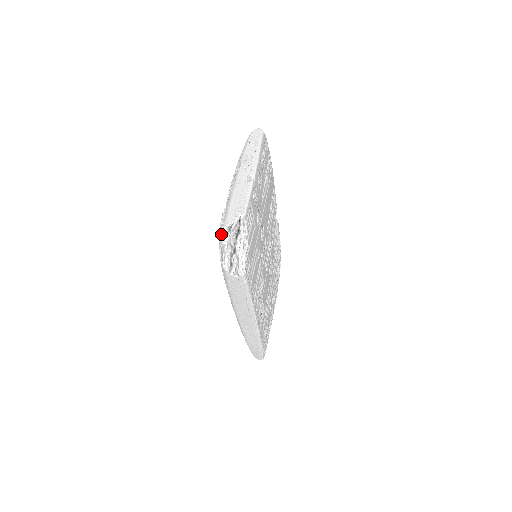
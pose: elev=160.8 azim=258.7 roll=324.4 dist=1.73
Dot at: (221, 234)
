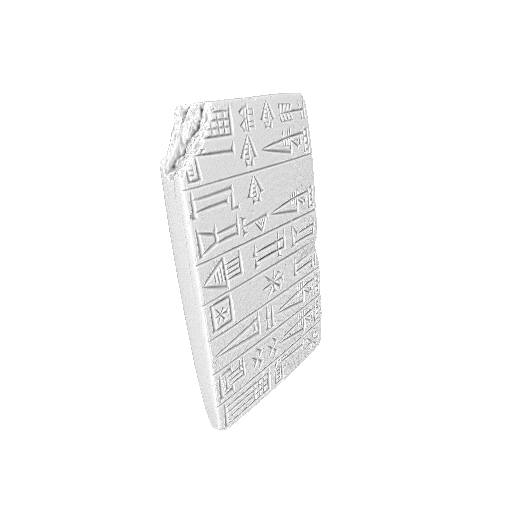
Dot at: (174, 123)
